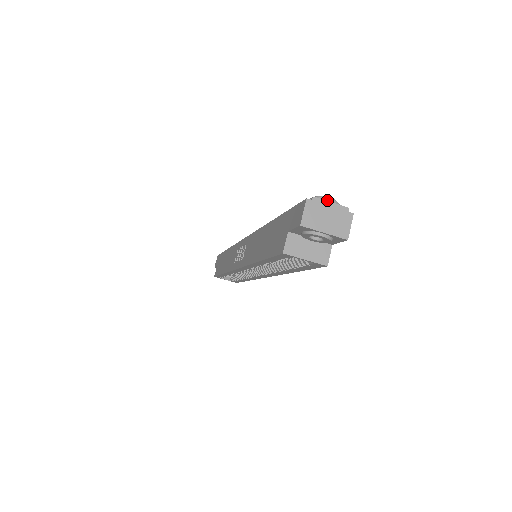
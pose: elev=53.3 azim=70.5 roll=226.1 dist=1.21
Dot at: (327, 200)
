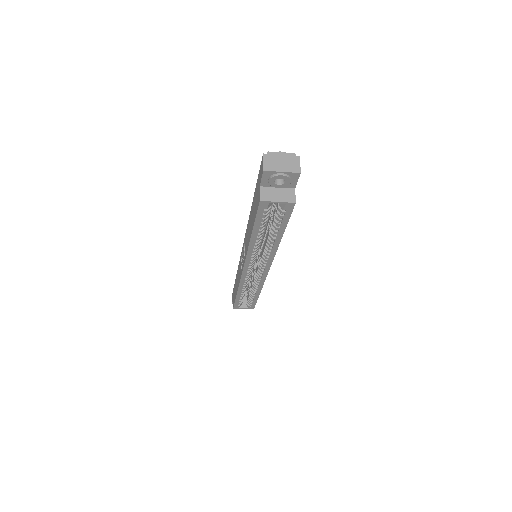
Dot at: (278, 153)
